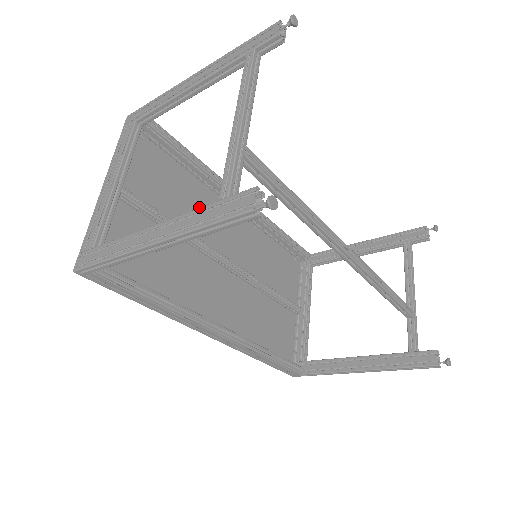
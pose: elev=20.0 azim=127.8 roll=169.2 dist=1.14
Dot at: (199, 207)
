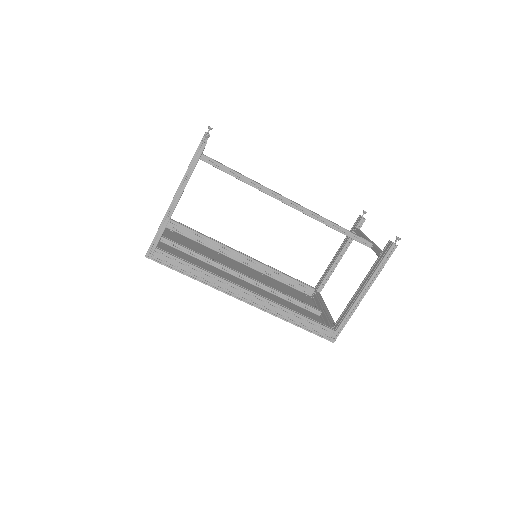
Dot at: (216, 258)
